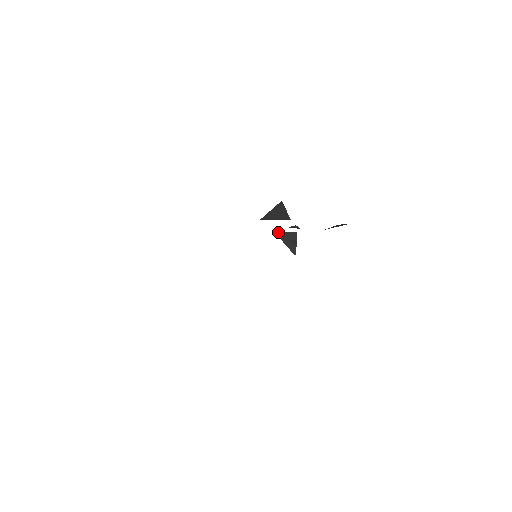
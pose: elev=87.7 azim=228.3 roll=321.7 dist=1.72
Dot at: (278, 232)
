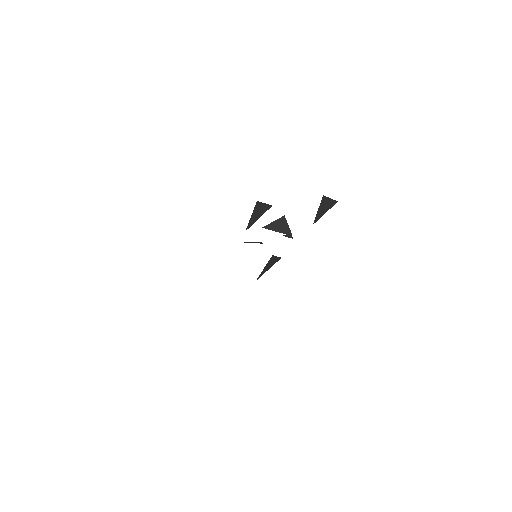
Dot at: (266, 226)
